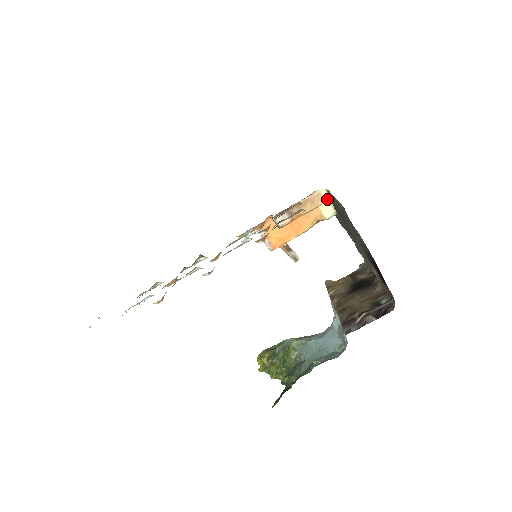
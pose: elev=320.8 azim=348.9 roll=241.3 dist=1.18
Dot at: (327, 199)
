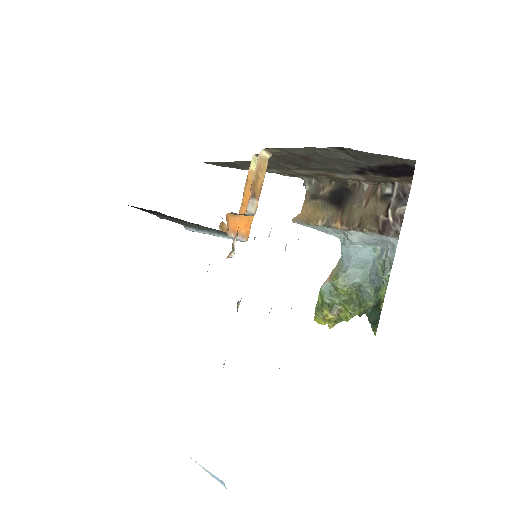
Dot at: (268, 157)
